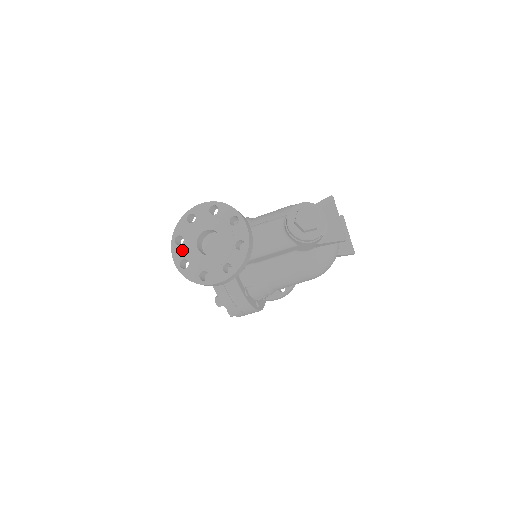
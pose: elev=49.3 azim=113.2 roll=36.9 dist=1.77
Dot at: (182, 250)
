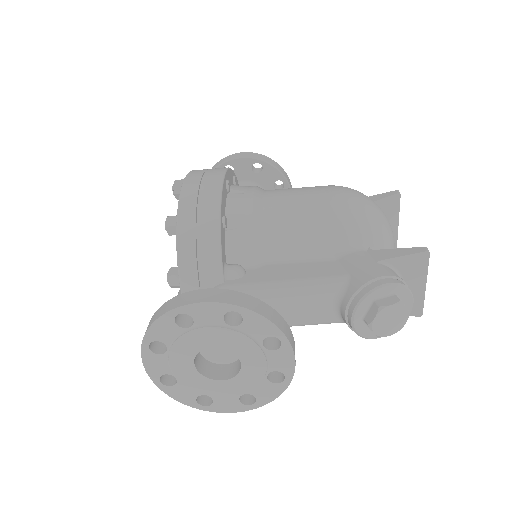
Dot at: (164, 363)
